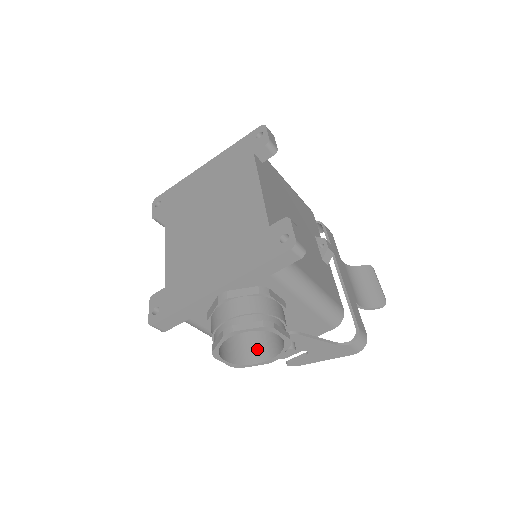
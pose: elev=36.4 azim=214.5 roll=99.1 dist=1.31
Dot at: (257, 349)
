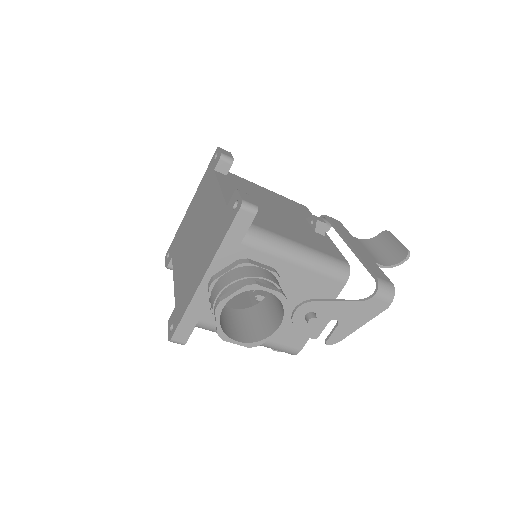
Dot at: (269, 324)
